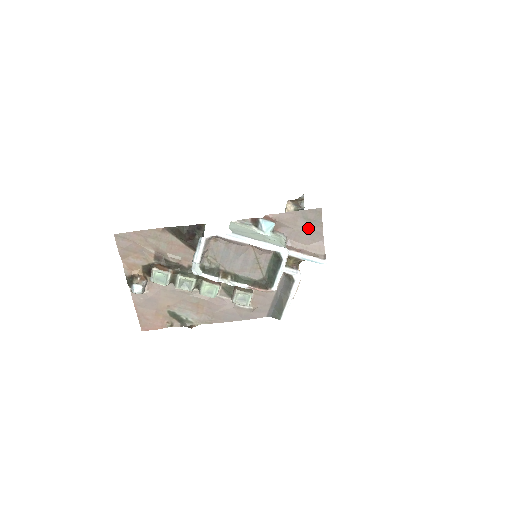
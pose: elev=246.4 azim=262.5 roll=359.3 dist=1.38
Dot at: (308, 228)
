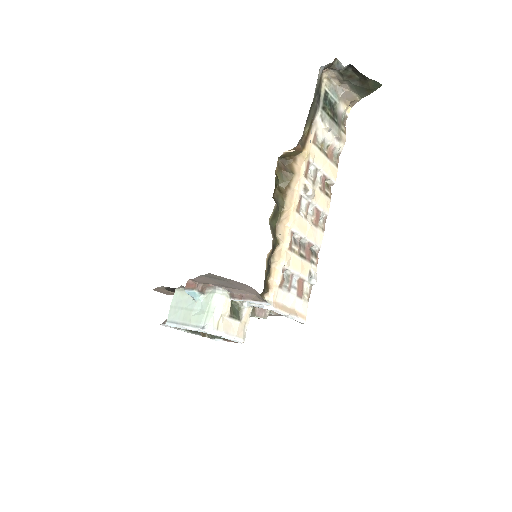
Dot at: (225, 282)
